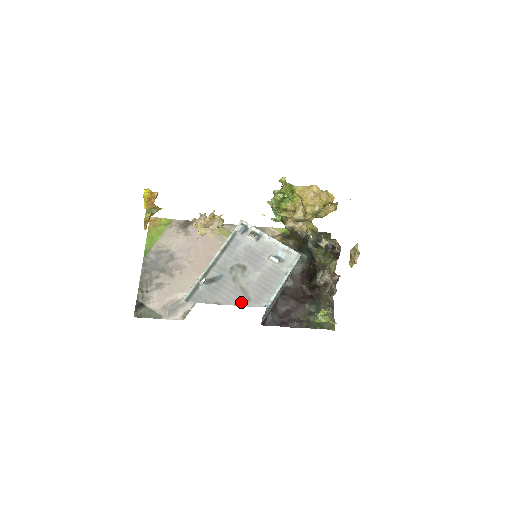
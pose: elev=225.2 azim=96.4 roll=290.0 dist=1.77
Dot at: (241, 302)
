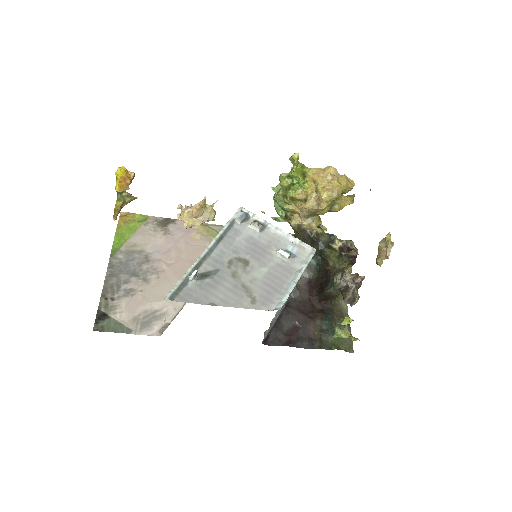
Dot at: (244, 303)
